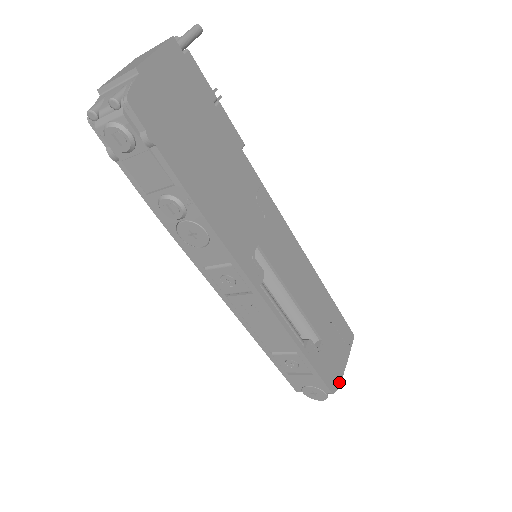
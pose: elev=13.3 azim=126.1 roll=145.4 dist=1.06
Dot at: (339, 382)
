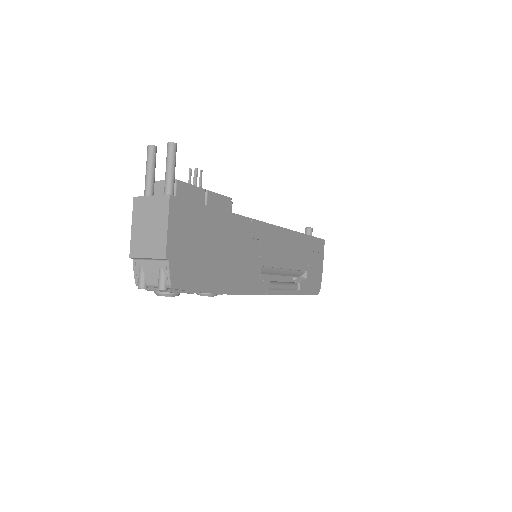
Dot at: occluded
